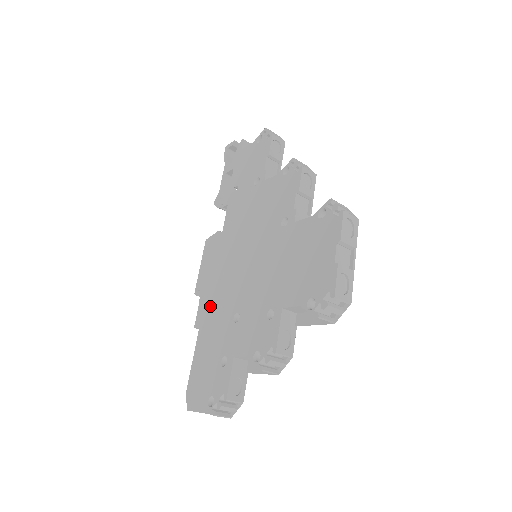
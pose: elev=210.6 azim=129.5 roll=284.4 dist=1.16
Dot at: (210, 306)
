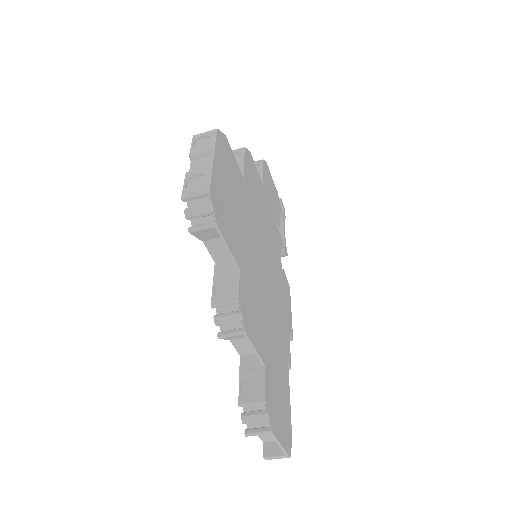
Dot at: occluded
